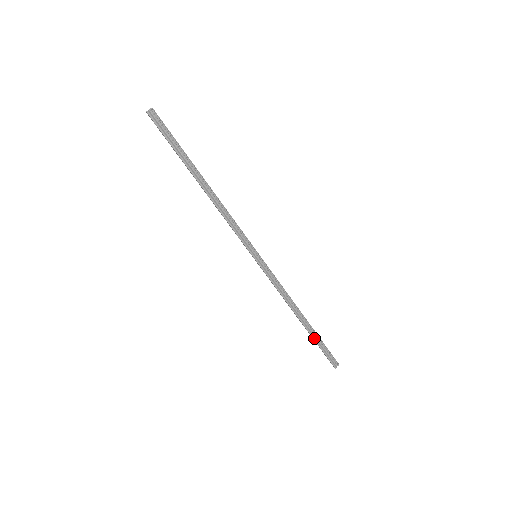
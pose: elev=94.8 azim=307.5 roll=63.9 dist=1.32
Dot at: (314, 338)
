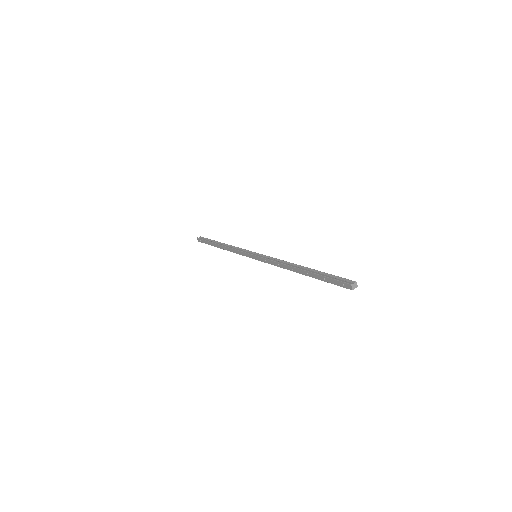
Dot at: (316, 273)
